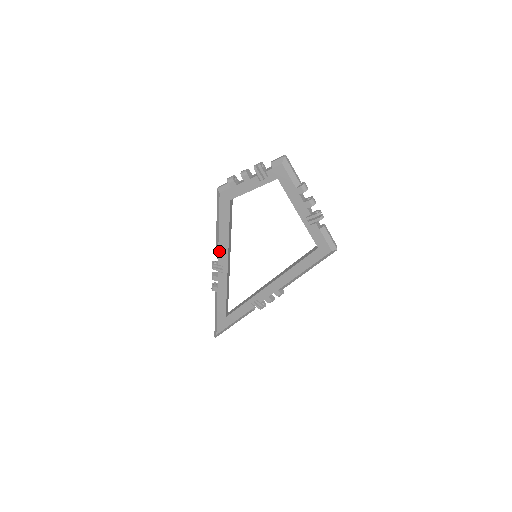
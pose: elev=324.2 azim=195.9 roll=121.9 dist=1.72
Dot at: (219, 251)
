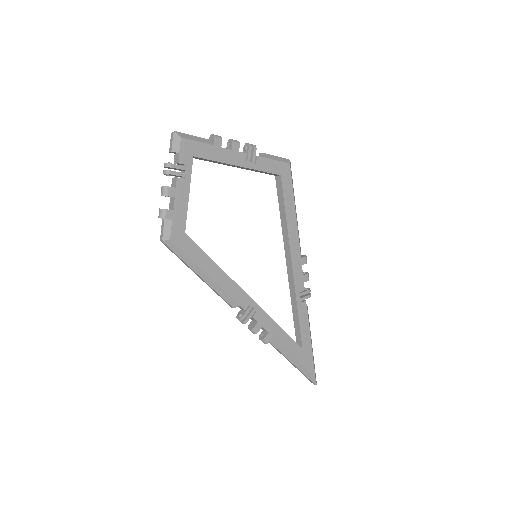
Dot at: (231, 296)
